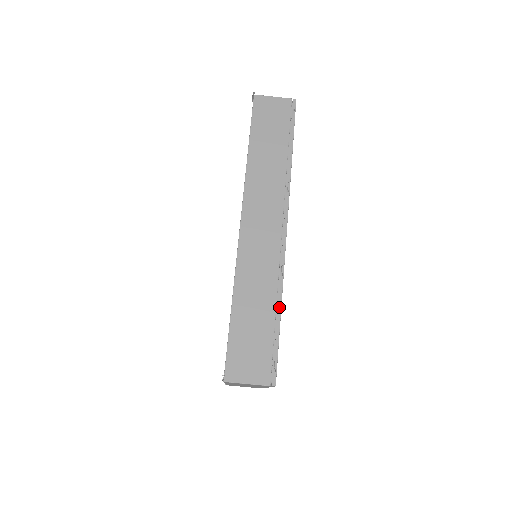
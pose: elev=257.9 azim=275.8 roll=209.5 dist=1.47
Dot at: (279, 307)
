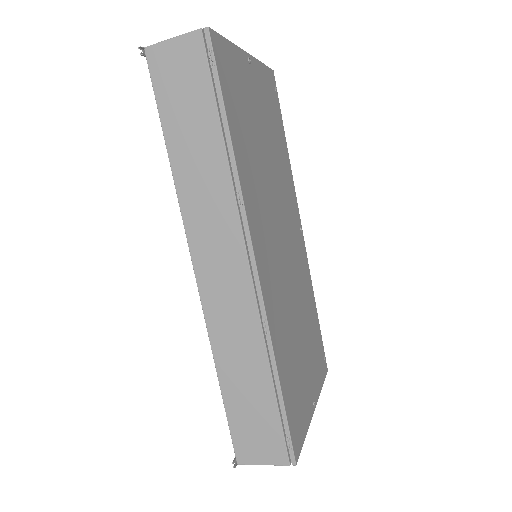
Dot at: (275, 374)
